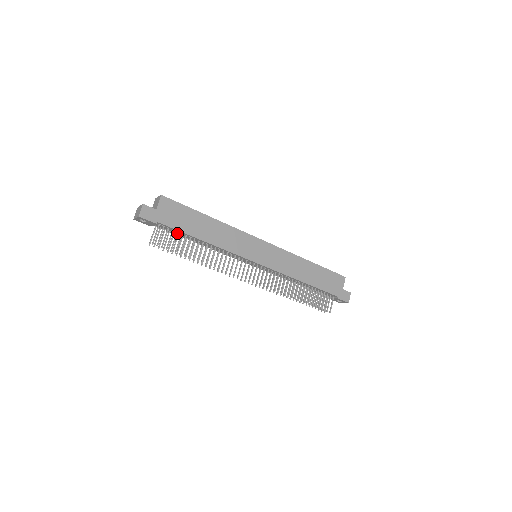
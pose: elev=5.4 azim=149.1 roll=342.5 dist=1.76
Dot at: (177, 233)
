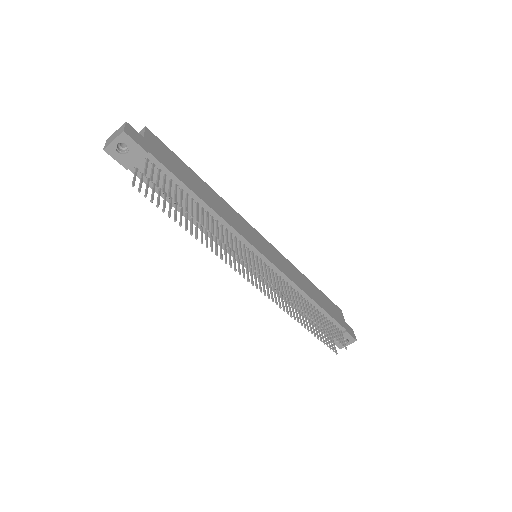
Dot at: (171, 181)
